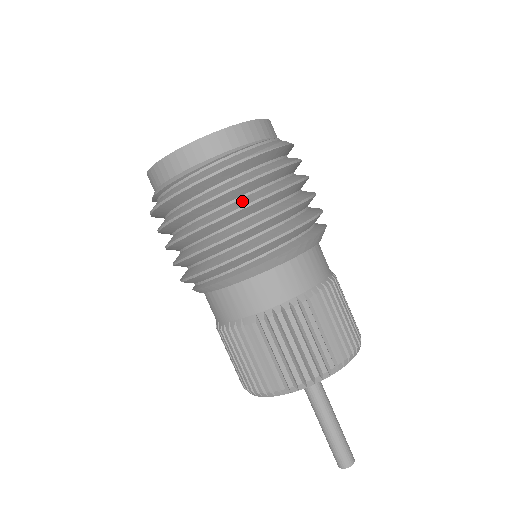
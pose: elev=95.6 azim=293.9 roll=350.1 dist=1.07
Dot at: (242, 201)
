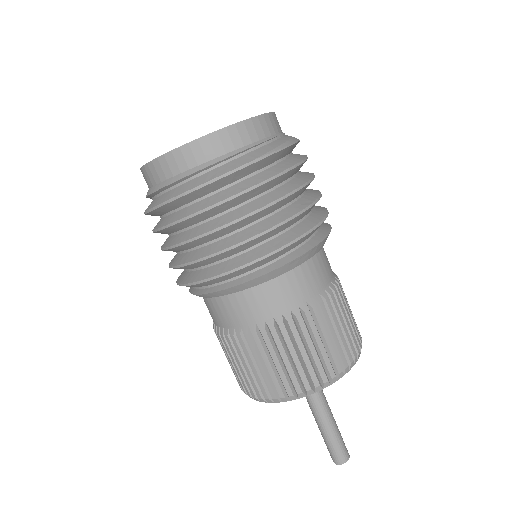
Dot at: (255, 203)
